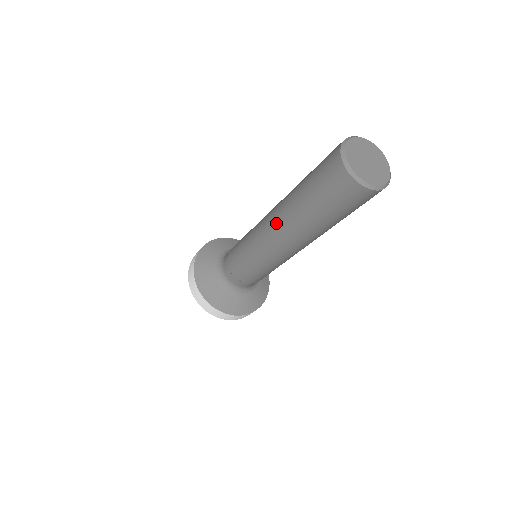
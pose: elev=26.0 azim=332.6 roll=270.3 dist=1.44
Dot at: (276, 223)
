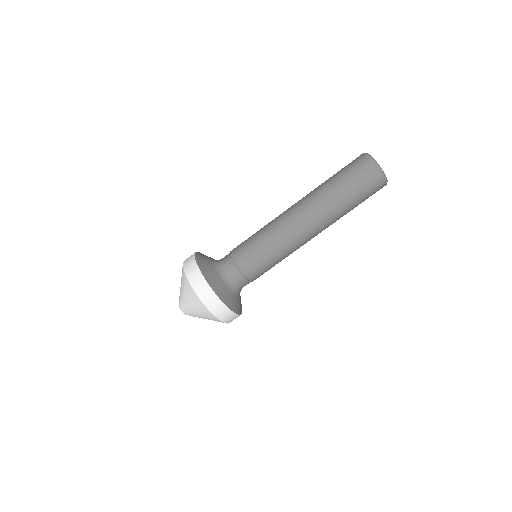
Dot at: (302, 206)
